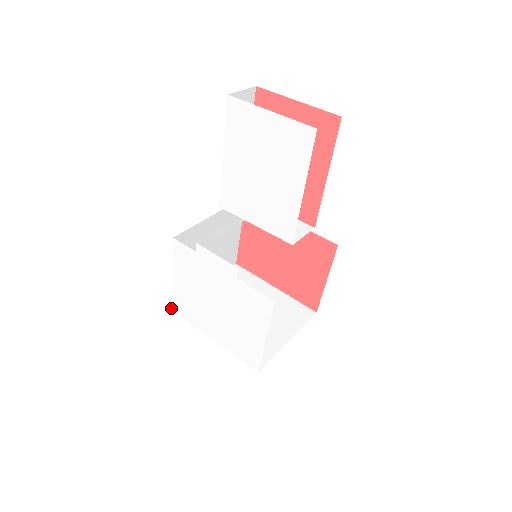
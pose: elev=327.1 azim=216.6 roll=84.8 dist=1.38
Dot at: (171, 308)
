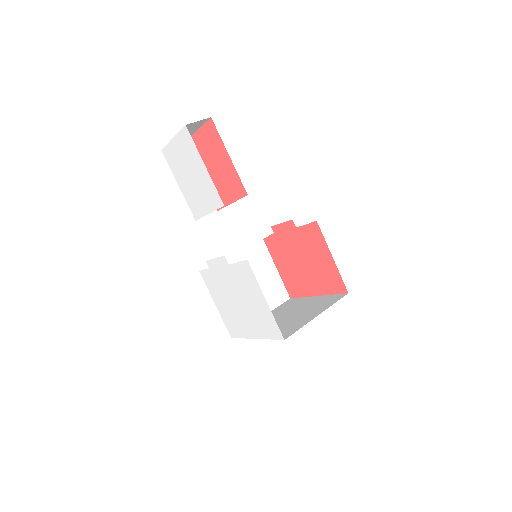
Dot at: occluded
